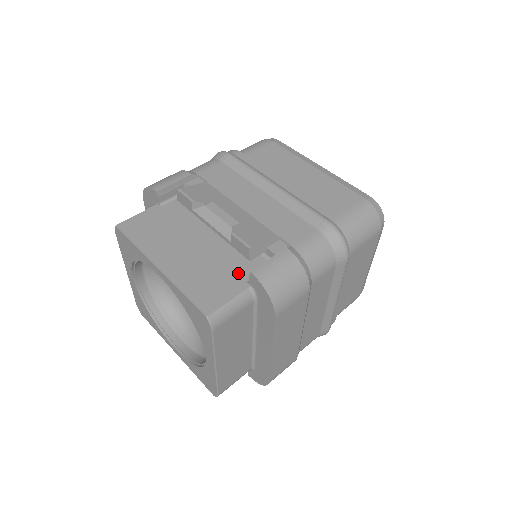
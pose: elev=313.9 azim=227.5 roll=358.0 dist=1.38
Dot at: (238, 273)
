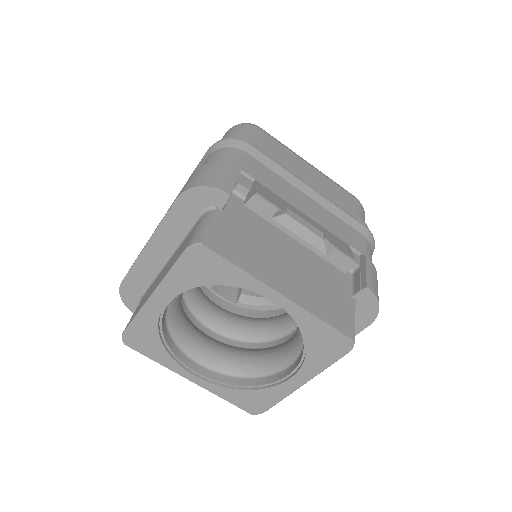
Dot at: (339, 287)
